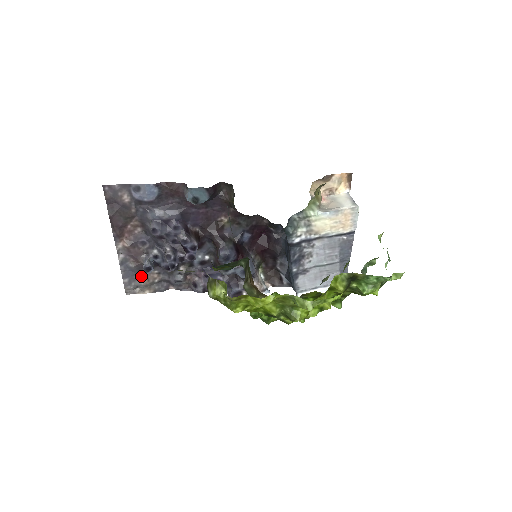
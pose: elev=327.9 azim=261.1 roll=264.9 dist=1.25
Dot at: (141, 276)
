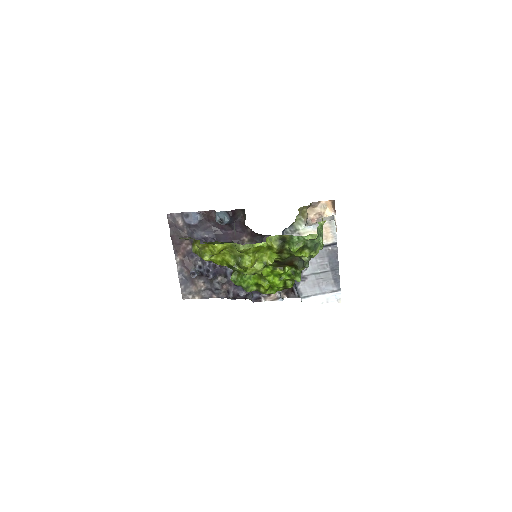
Dot at: (192, 284)
